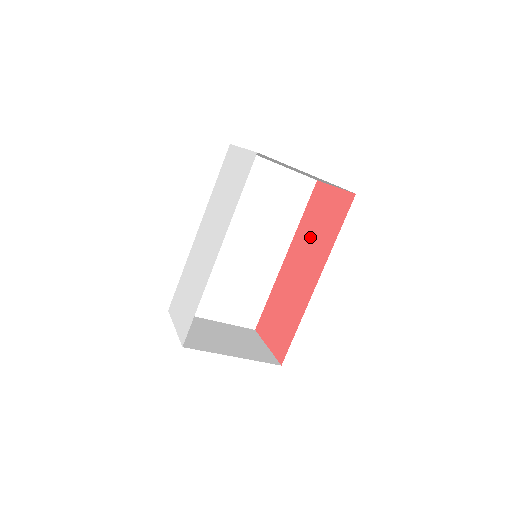
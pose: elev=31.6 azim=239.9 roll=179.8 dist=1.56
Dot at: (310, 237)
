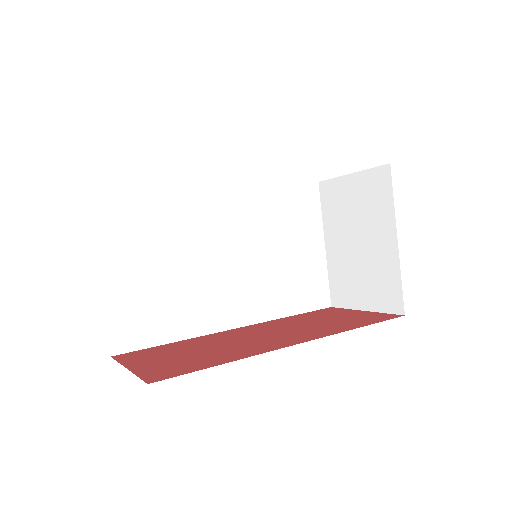
Dot at: (301, 323)
